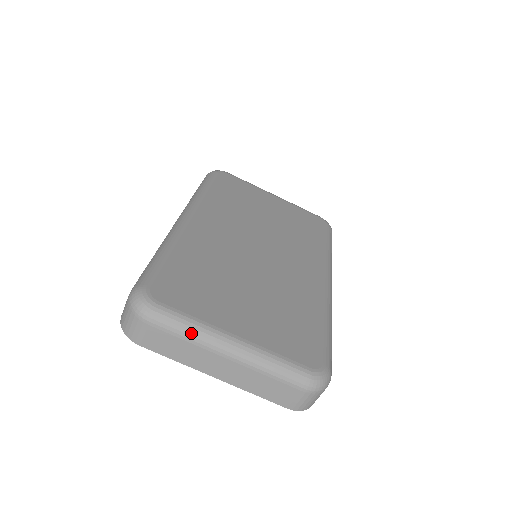
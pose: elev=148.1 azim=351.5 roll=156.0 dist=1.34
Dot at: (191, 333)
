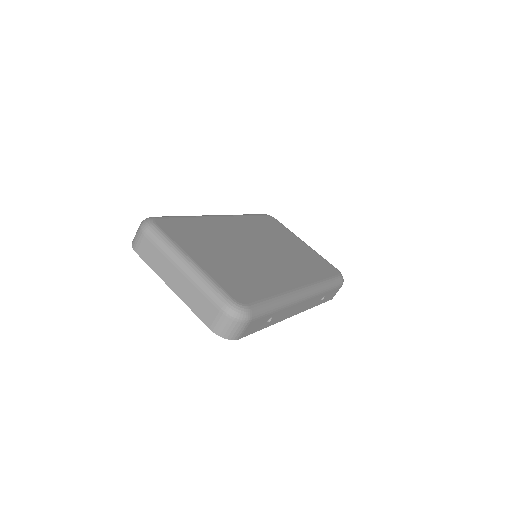
Dot at: (165, 247)
